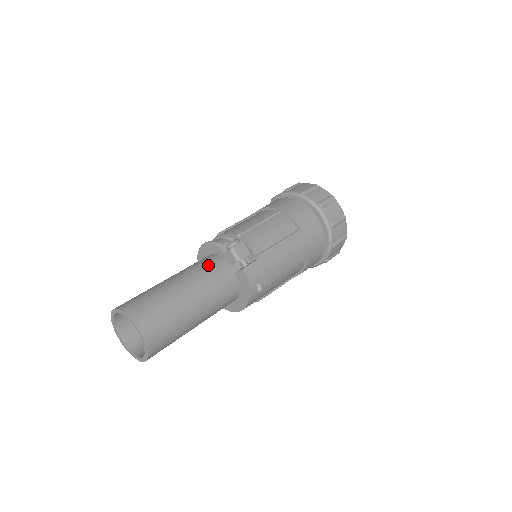
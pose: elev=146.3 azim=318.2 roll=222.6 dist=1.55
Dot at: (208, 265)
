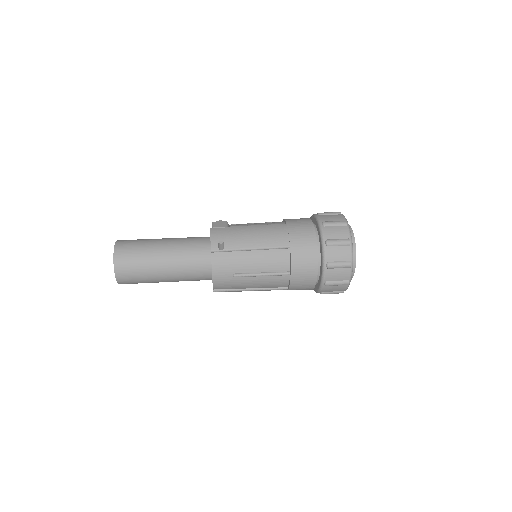
Dot at: occluded
